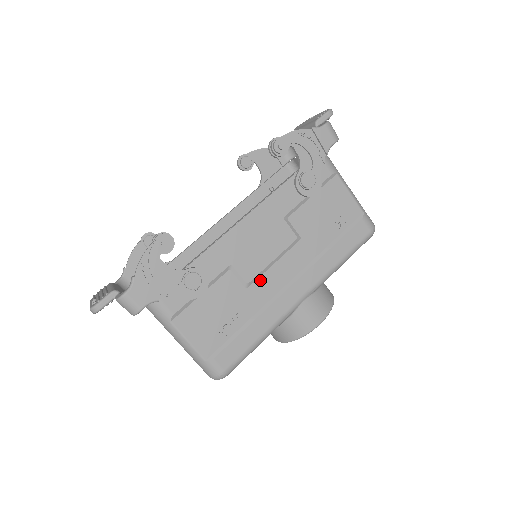
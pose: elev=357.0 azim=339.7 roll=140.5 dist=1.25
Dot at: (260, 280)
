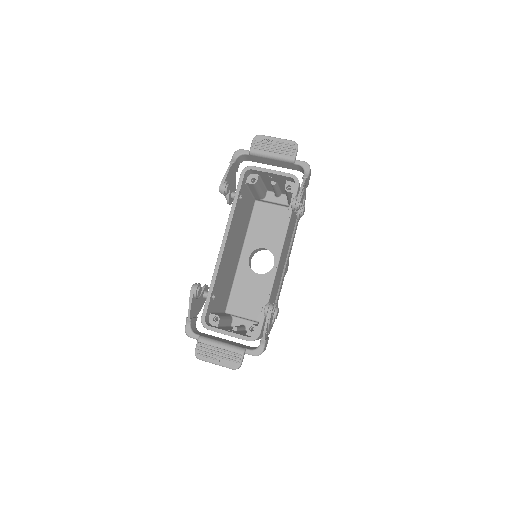
Dot at: occluded
